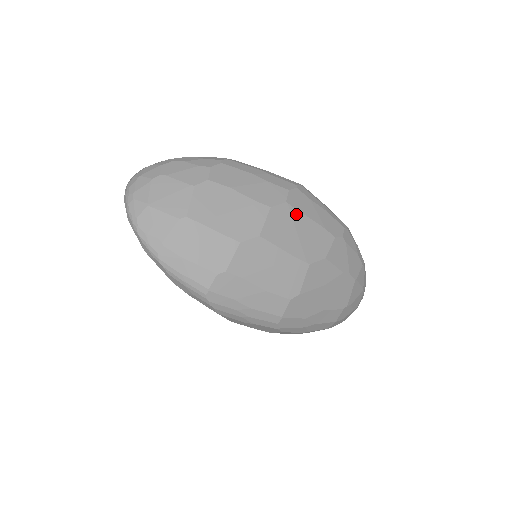
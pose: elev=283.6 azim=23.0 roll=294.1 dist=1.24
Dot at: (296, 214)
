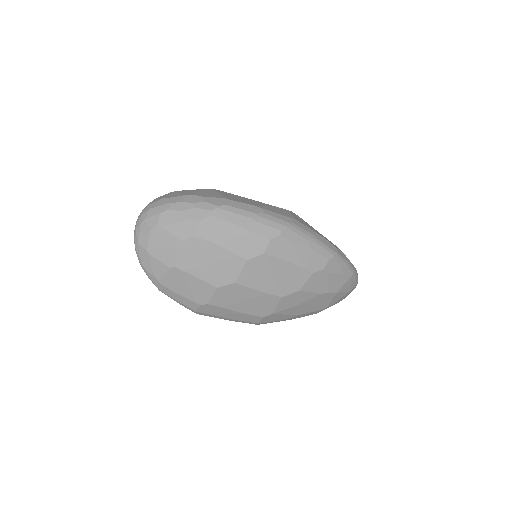
Dot at: (274, 261)
